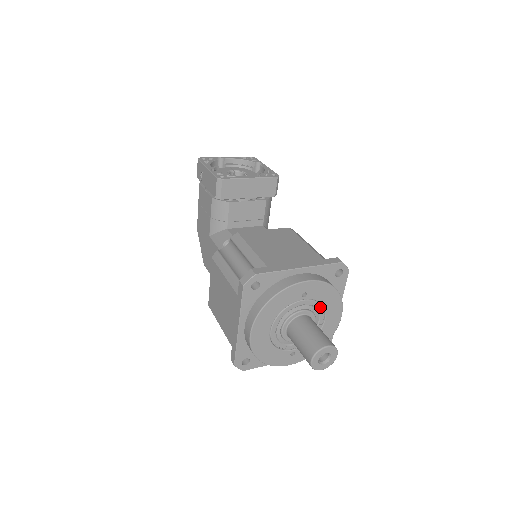
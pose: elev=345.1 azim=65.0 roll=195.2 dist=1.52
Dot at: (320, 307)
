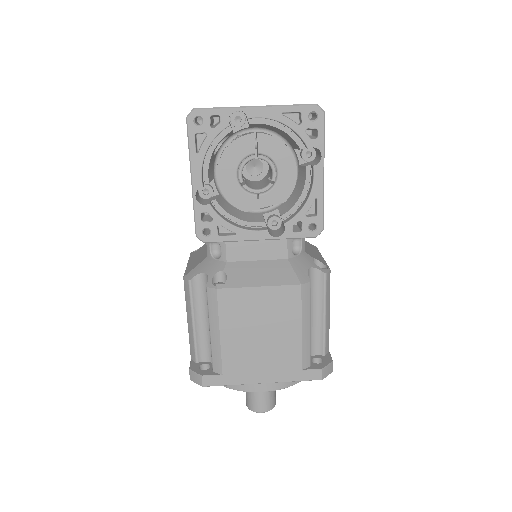
Dot at: occluded
